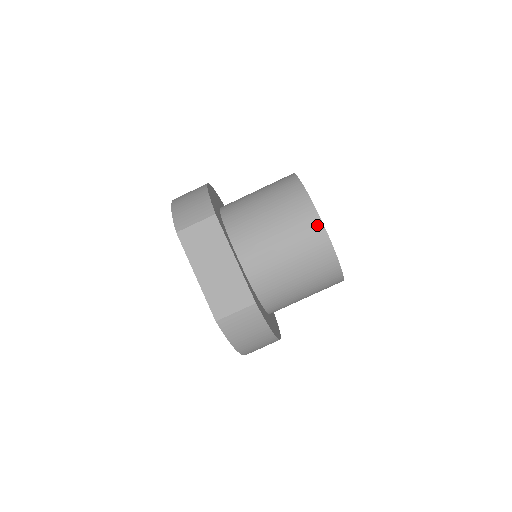
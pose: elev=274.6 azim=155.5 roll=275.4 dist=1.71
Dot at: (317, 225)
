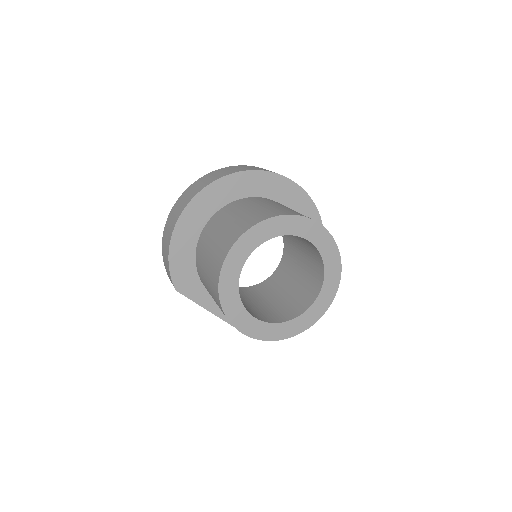
Dot at: occluded
